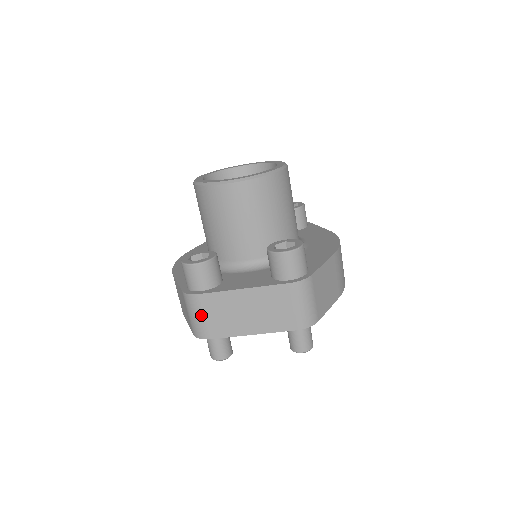
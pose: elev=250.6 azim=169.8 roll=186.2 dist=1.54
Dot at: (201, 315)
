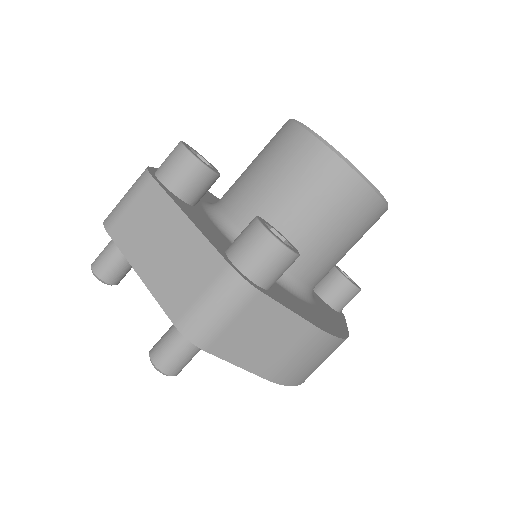
Dot at: (130, 200)
